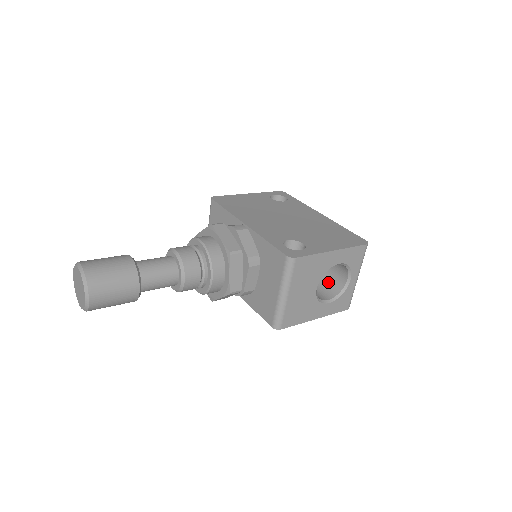
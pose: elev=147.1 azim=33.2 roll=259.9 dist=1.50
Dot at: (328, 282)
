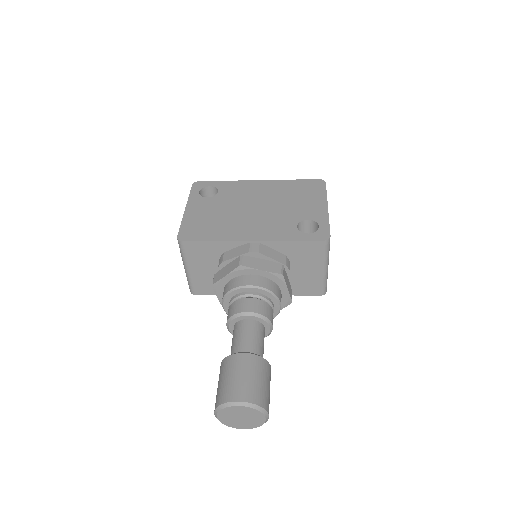
Dot at: occluded
